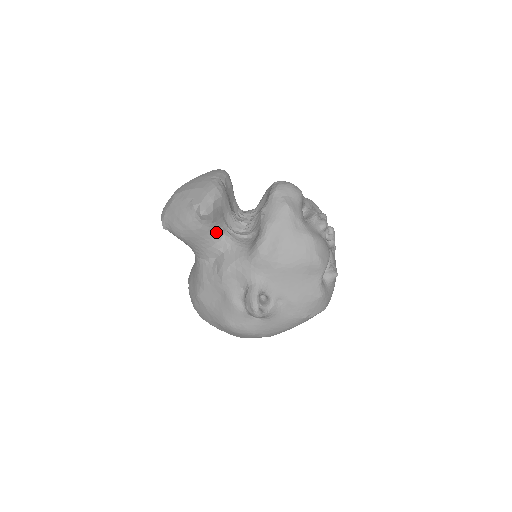
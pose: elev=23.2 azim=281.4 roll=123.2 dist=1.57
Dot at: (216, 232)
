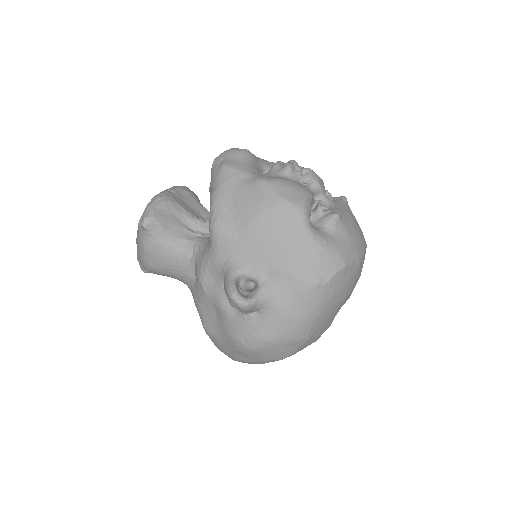
Dot at: (177, 241)
